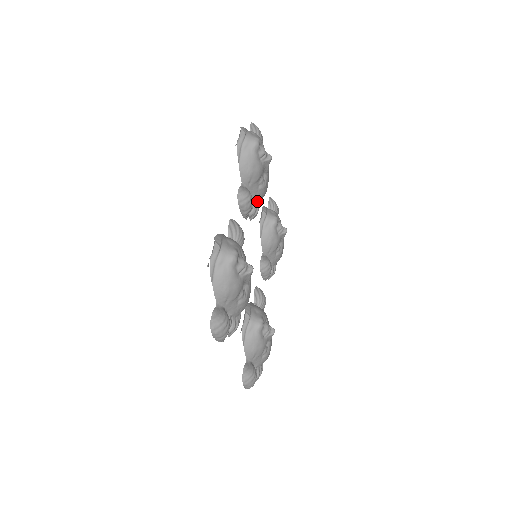
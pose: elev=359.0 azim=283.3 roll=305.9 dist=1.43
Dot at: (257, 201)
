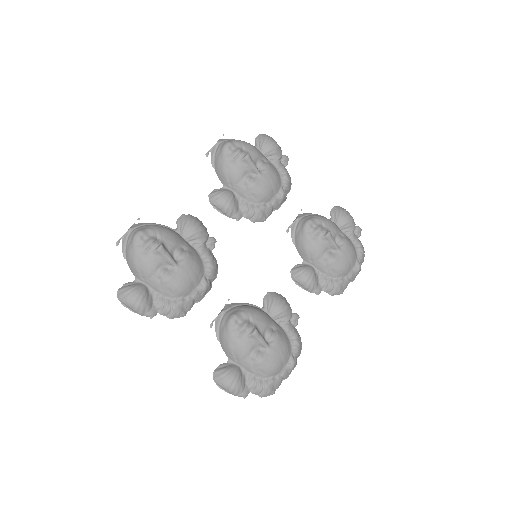
Dot at: (256, 202)
